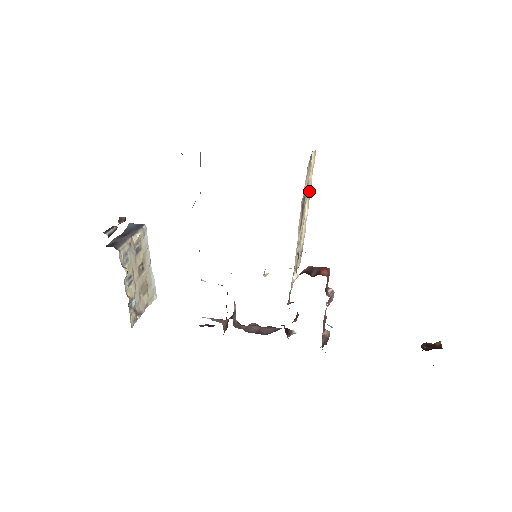
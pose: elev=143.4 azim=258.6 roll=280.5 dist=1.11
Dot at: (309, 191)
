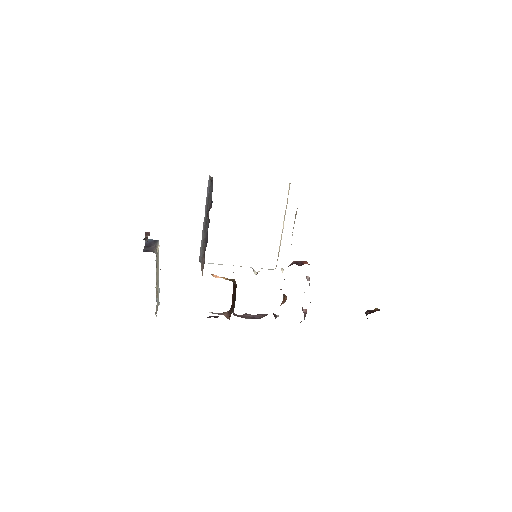
Dot at: (285, 211)
